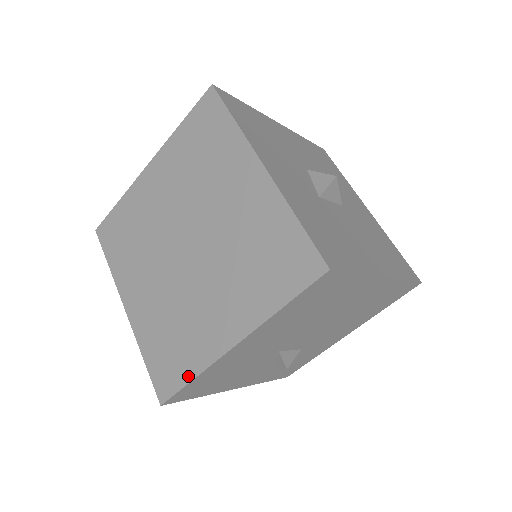
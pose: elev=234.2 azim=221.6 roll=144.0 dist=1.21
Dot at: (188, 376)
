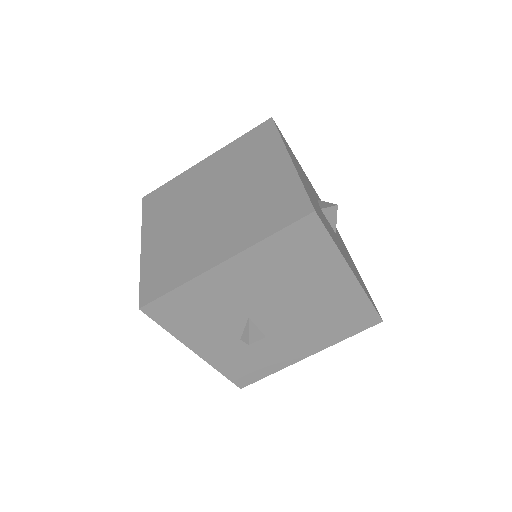
Dot at: (174, 285)
